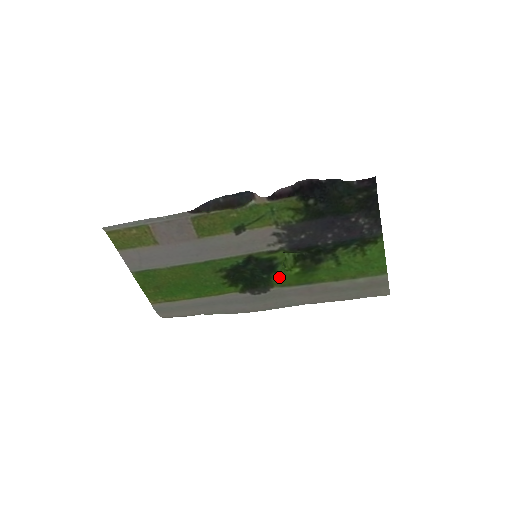
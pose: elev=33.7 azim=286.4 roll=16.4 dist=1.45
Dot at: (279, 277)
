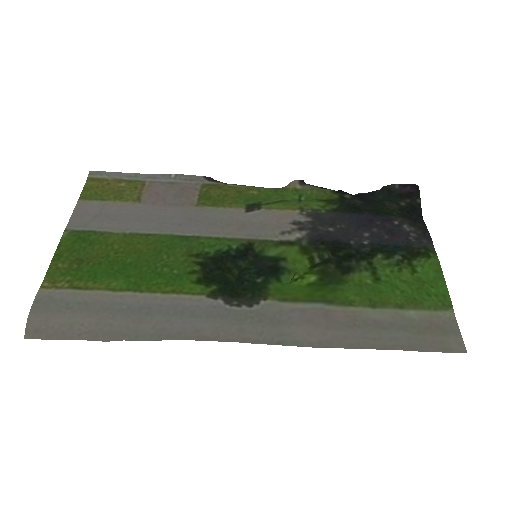
Dot at: (280, 288)
